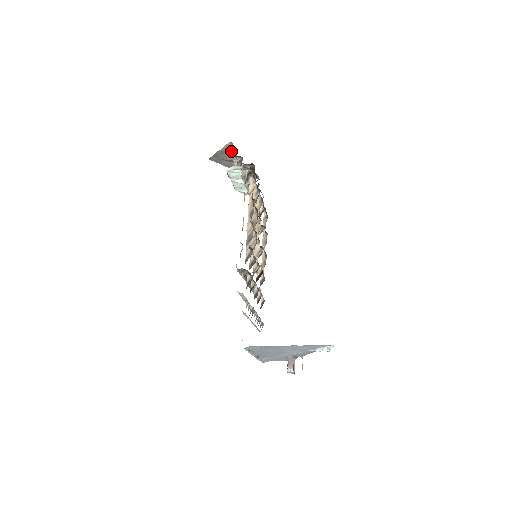
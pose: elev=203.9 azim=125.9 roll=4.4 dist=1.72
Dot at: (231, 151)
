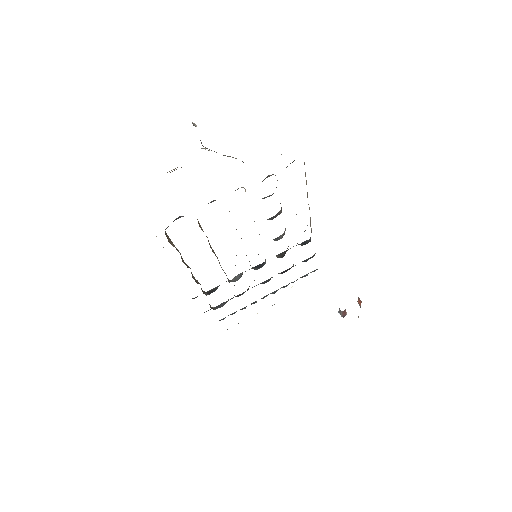
Dot at: occluded
